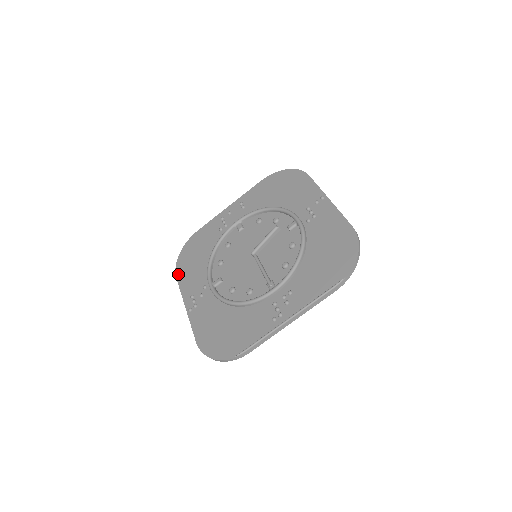
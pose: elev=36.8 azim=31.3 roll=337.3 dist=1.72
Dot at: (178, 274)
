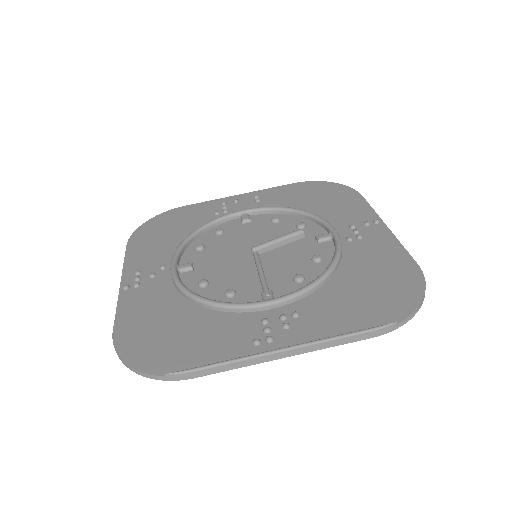
Dot at: (131, 242)
